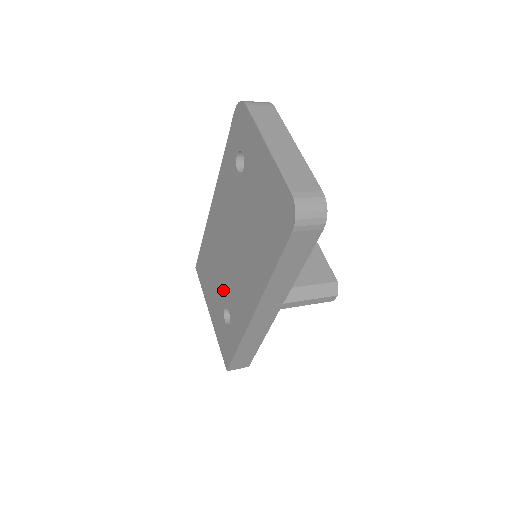
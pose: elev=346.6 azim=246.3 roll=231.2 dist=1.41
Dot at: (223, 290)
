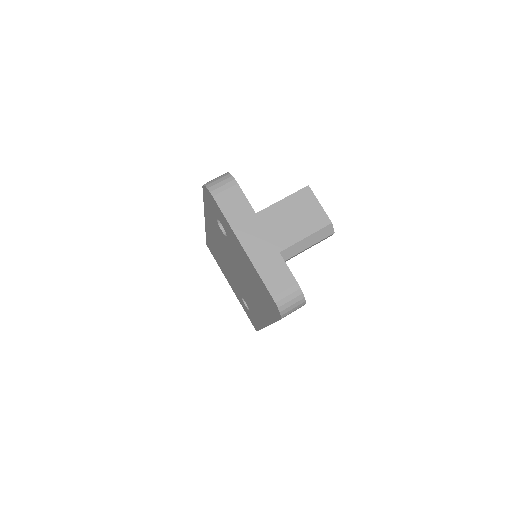
Dot at: (237, 287)
